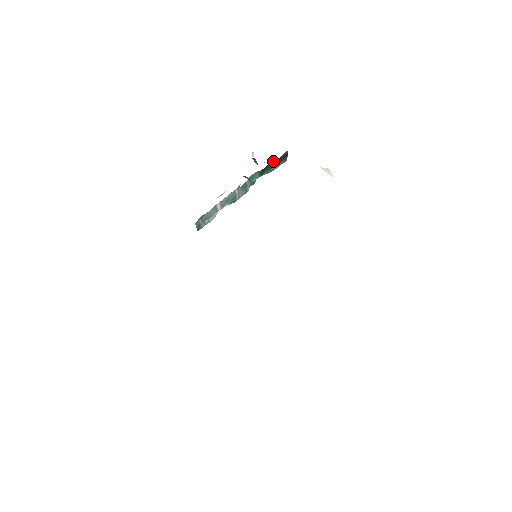
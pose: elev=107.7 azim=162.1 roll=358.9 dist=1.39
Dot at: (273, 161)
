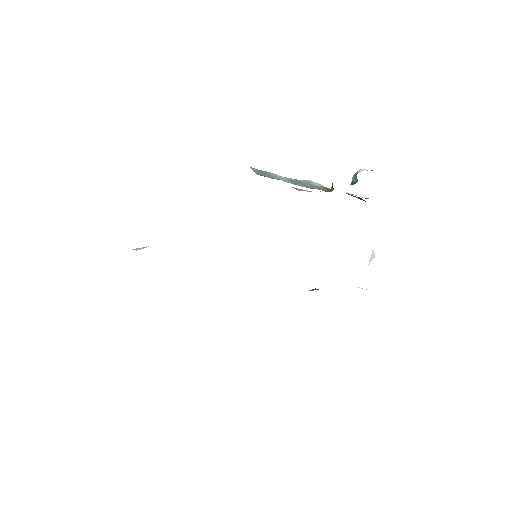
Dot at: occluded
